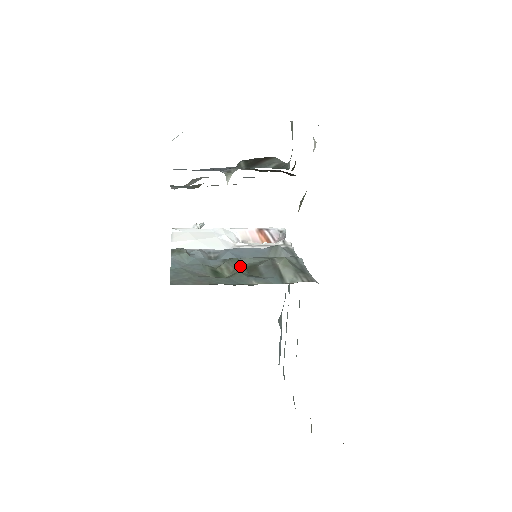
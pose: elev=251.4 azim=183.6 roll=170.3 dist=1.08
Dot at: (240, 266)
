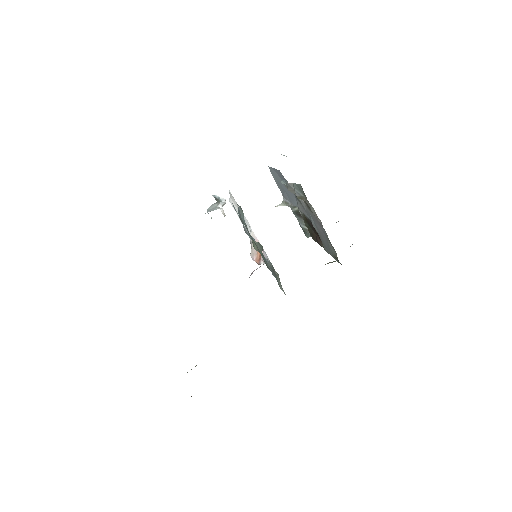
Dot at: (262, 253)
